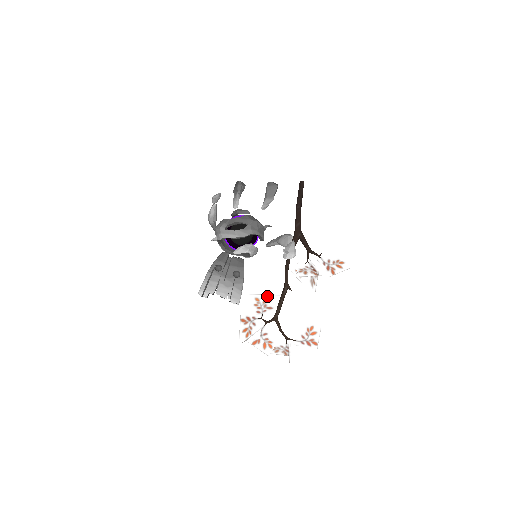
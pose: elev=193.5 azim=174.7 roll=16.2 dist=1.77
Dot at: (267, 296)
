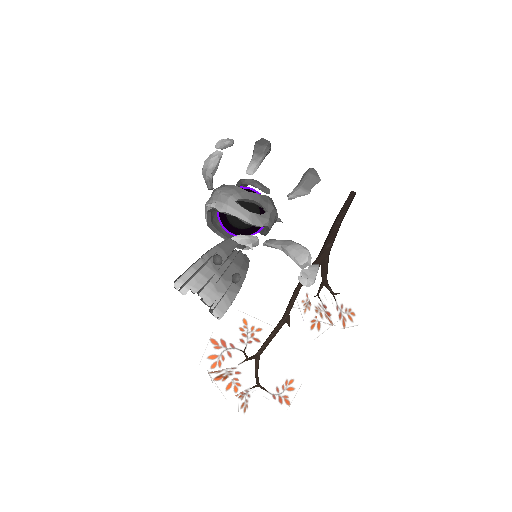
Dot at: (258, 321)
